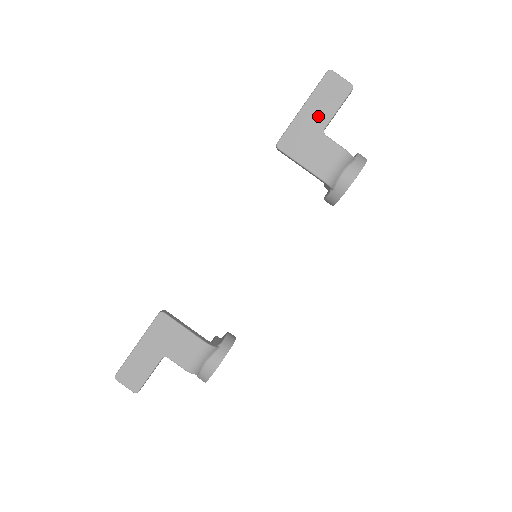
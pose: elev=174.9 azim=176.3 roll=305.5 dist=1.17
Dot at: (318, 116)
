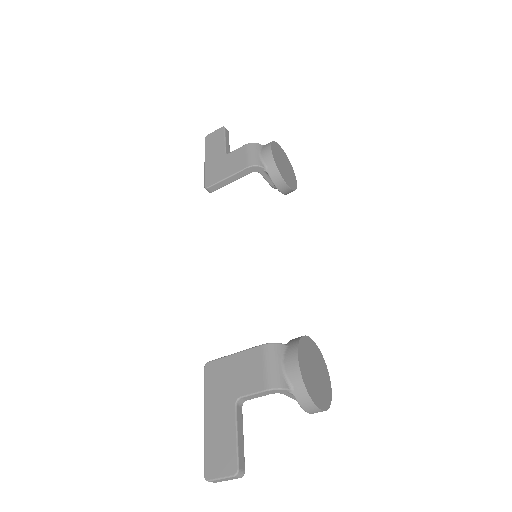
Dot at: (217, 153)
